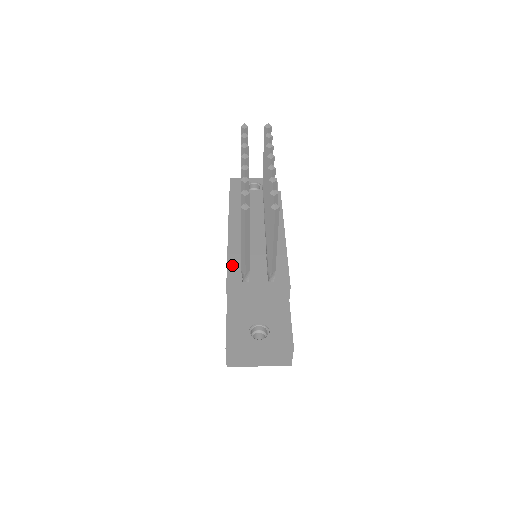
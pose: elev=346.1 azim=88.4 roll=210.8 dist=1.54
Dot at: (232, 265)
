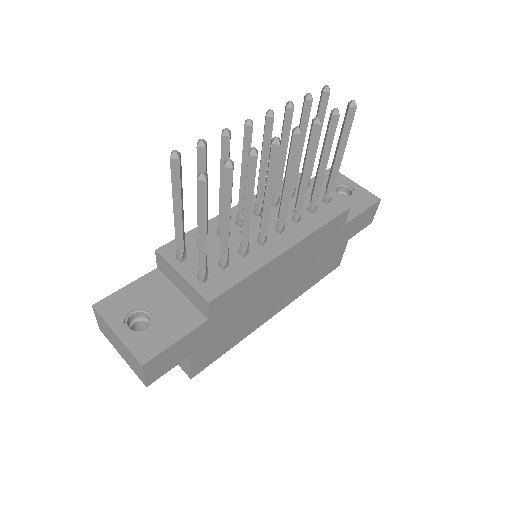
Dot at: (192, 235)
